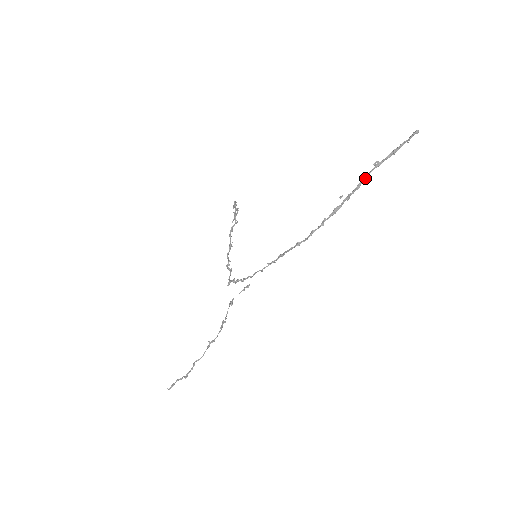
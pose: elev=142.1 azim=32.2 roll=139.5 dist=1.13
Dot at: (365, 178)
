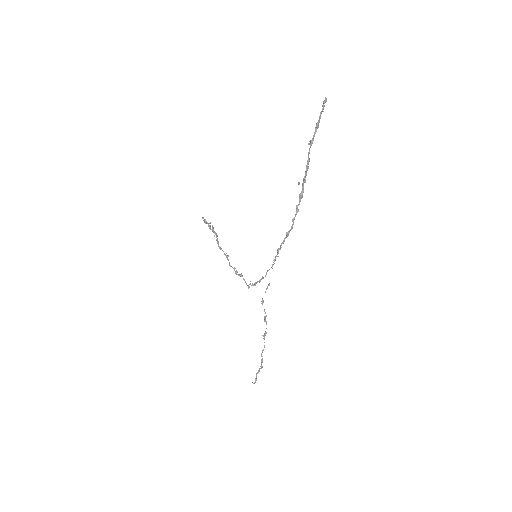
Dot at: (308, 158)
